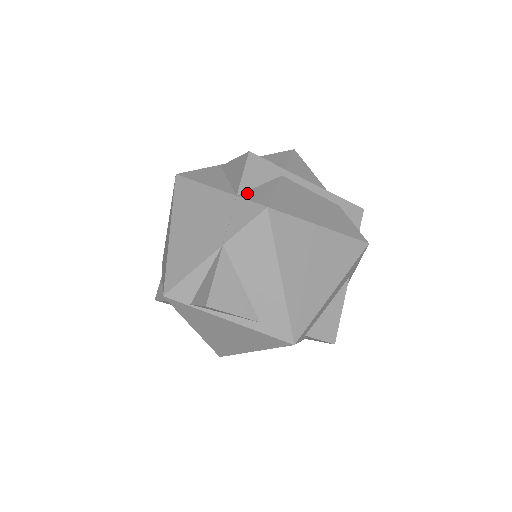
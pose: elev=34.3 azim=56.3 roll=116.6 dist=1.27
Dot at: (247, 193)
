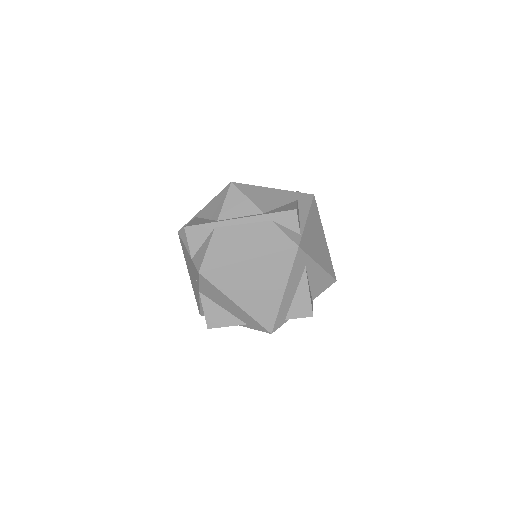
Dot at: (196, 255)
